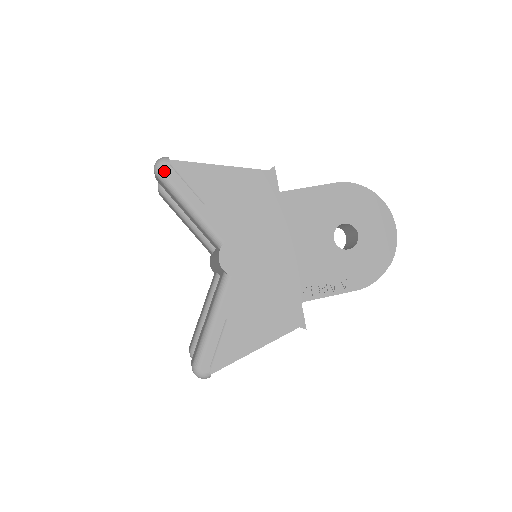
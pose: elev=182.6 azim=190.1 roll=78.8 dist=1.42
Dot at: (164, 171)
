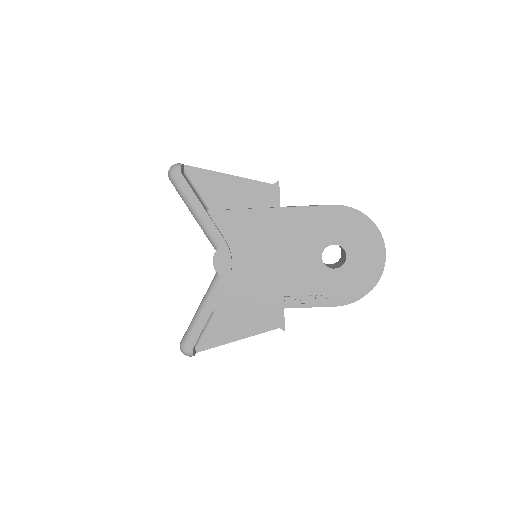
Dot at: (175, 177)
